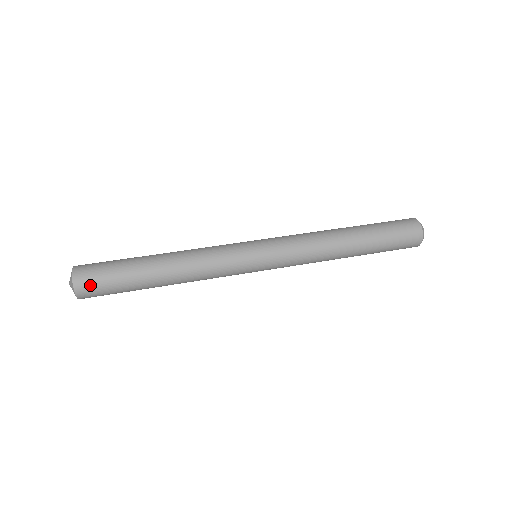
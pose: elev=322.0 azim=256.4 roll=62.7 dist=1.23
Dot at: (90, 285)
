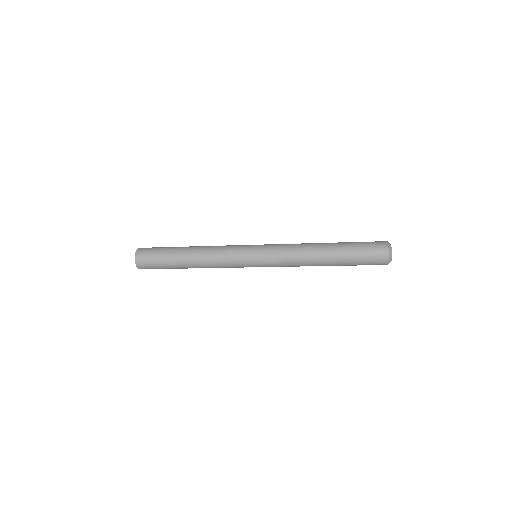
Dot at: (145, 253)
